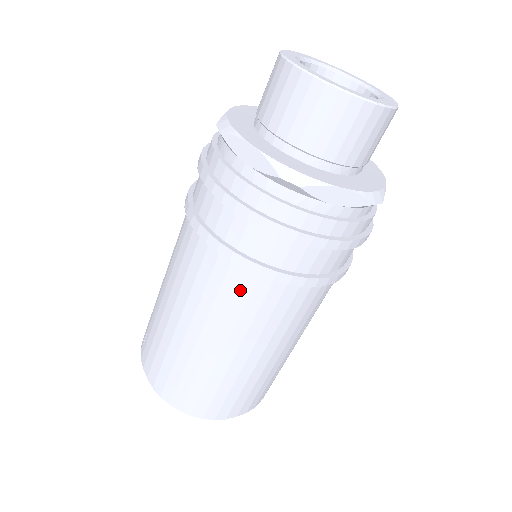
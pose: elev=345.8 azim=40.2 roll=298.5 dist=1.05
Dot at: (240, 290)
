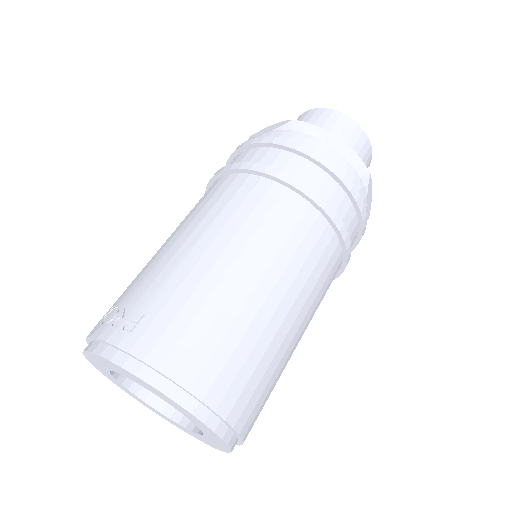
Dot at: (319, 244)
